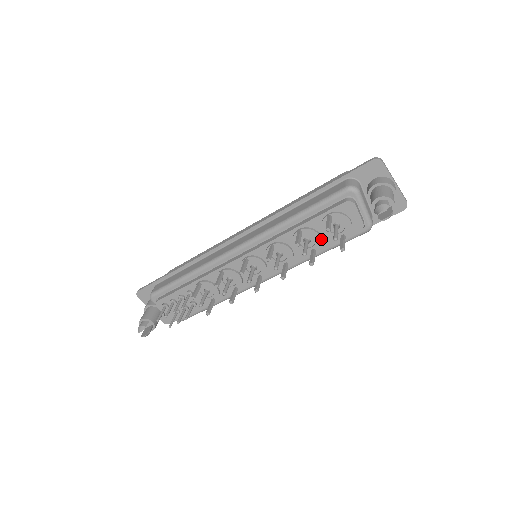
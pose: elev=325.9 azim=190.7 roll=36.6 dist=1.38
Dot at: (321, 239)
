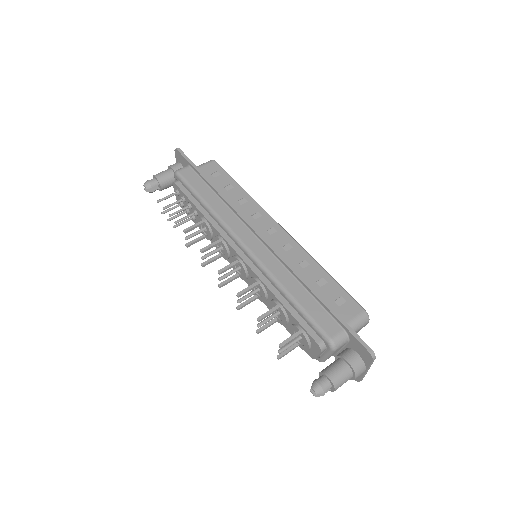
Dot at: (286, 324)
